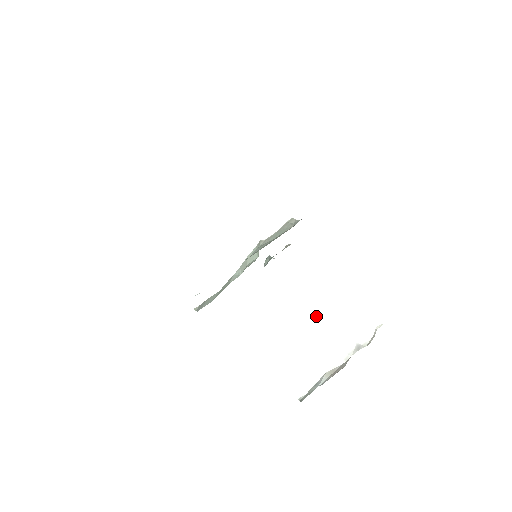
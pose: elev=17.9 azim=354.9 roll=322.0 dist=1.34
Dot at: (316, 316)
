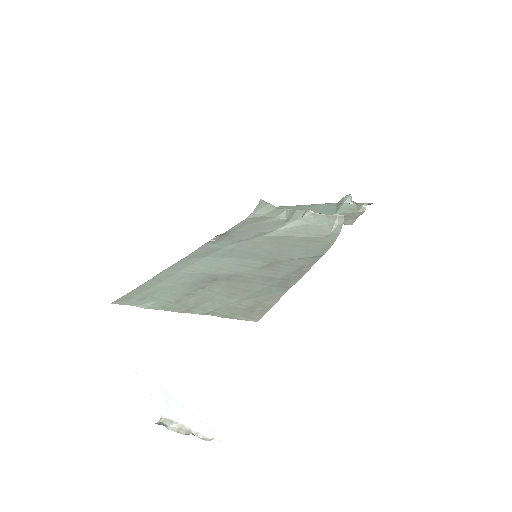
Dot at: occluded
